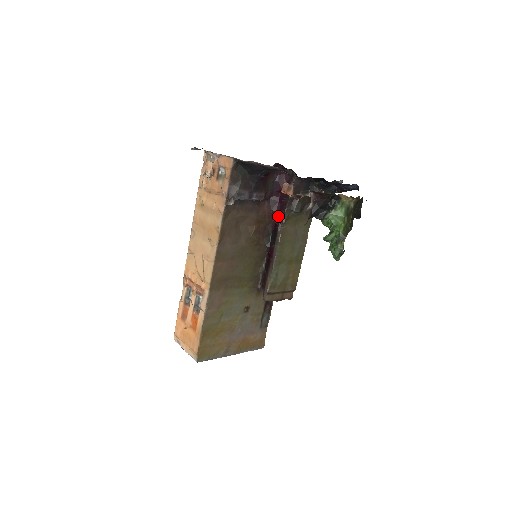
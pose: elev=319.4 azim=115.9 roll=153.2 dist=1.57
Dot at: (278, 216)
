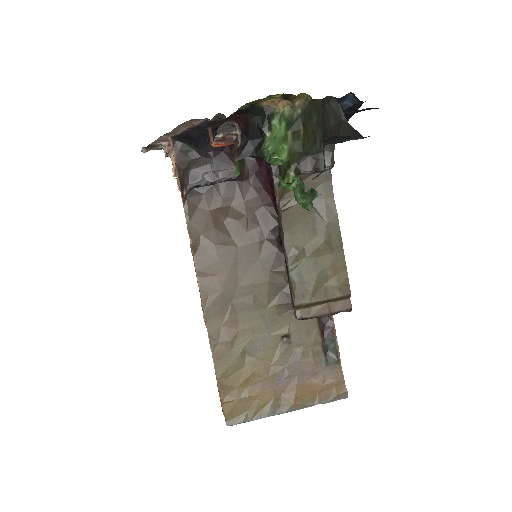
Dot at: (272, 192)
